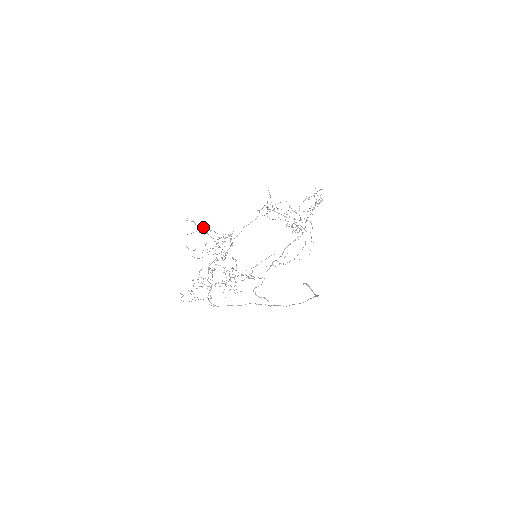
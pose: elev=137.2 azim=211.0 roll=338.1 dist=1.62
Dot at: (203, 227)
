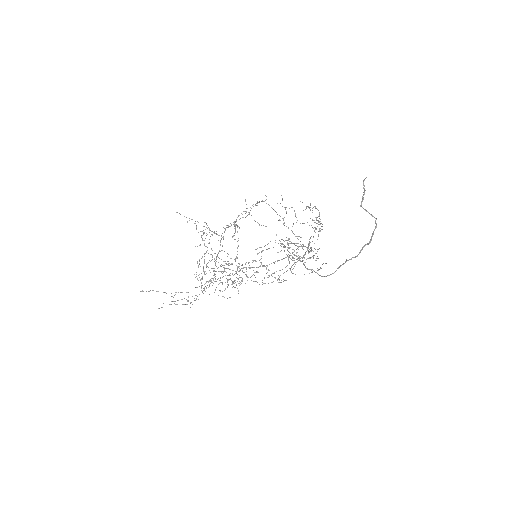
Dot at: occluded
